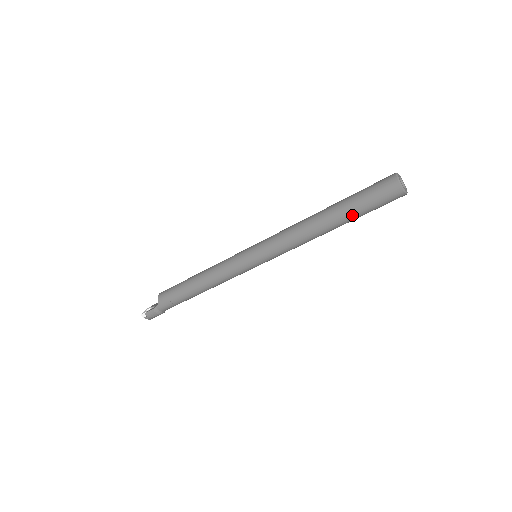
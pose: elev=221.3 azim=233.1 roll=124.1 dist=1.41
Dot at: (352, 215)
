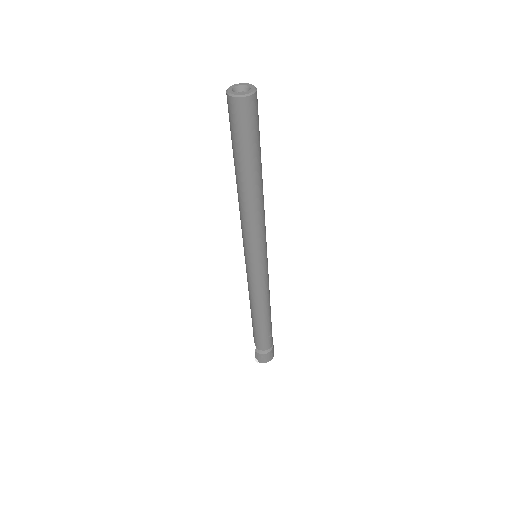
Dot at: (240, 159)
